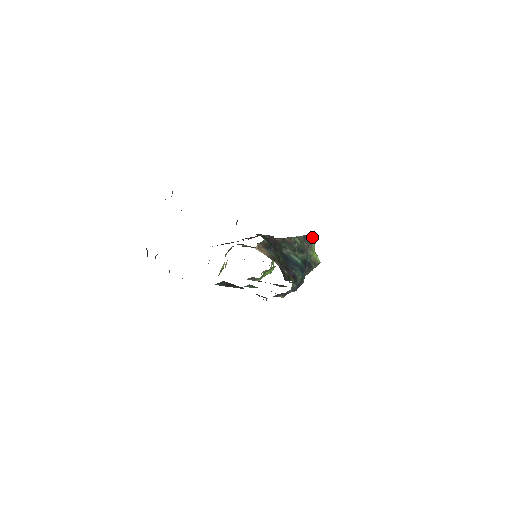
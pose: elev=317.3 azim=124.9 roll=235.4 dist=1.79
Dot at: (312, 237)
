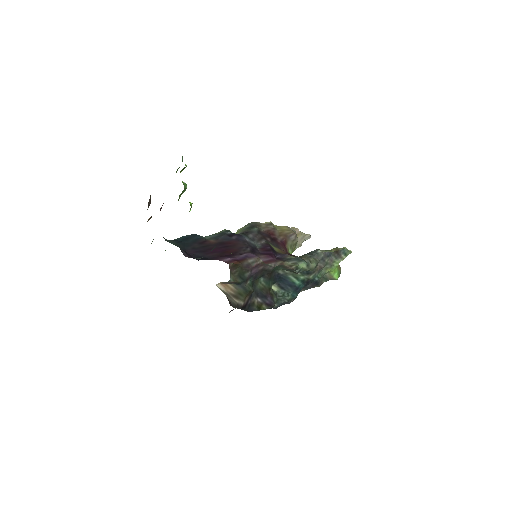
Dot at: (343, 252)
